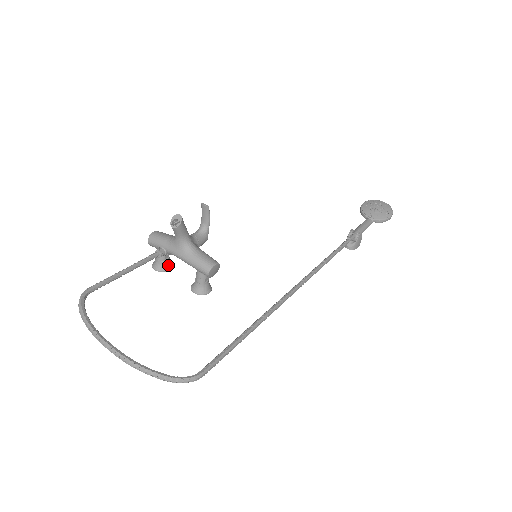
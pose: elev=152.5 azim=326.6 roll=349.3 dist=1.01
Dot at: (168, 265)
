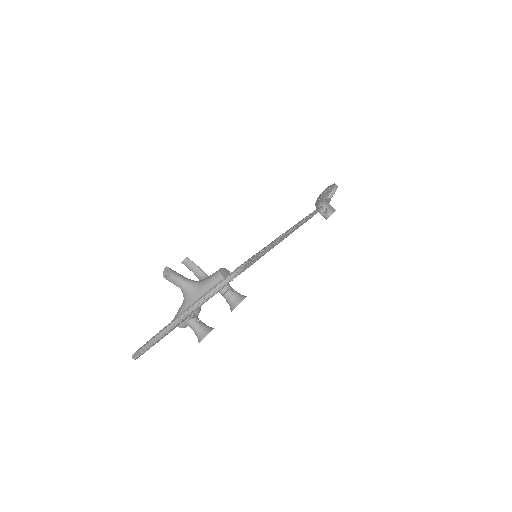
Dot at: (208, 328)
